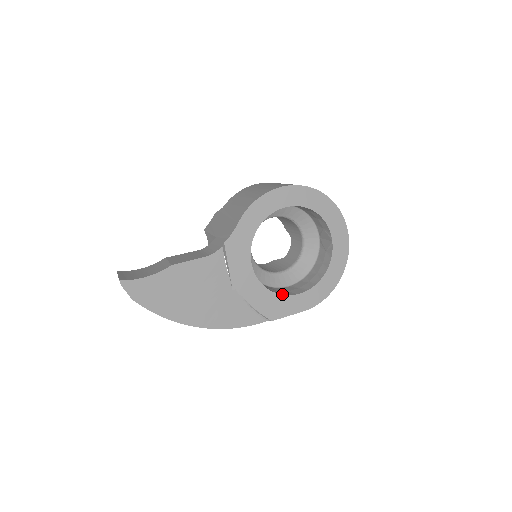
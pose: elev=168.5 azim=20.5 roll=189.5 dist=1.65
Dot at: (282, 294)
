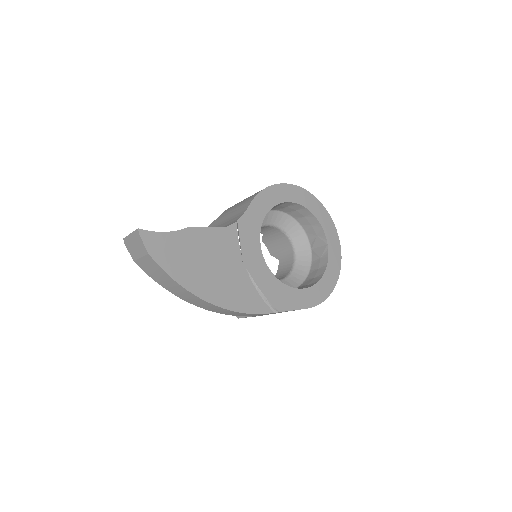
Dot at: (288, 286)
